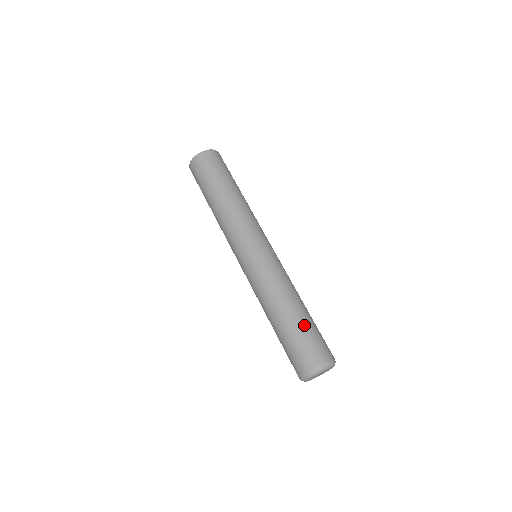
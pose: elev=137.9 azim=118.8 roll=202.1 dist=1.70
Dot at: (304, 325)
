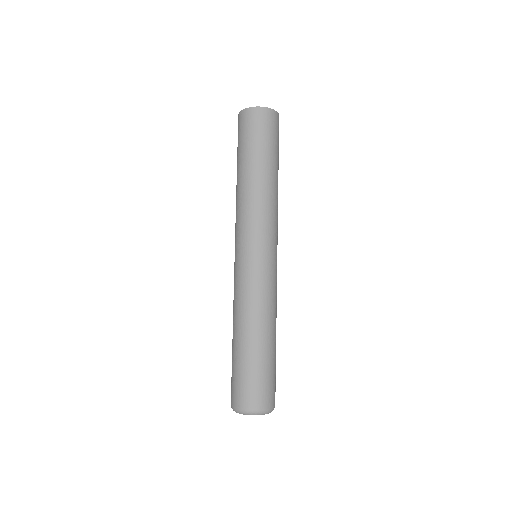
Dot at: (256, 361)
